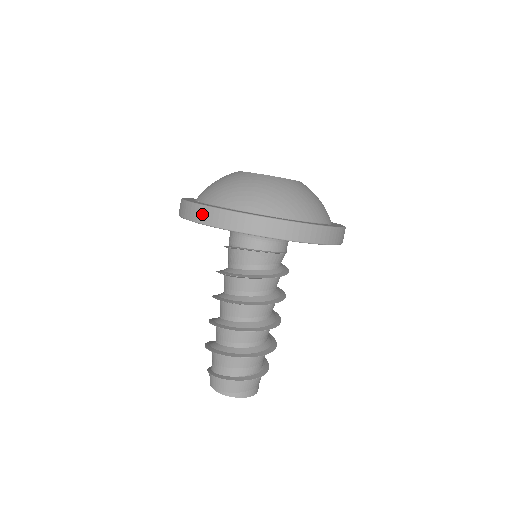
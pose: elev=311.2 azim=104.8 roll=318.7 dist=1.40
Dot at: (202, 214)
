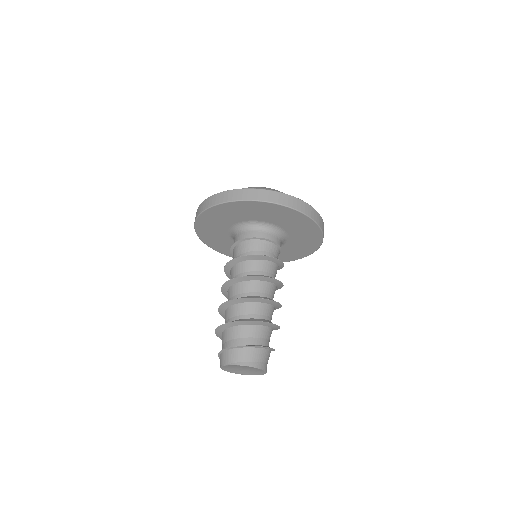
Dot at: (223, 197)
